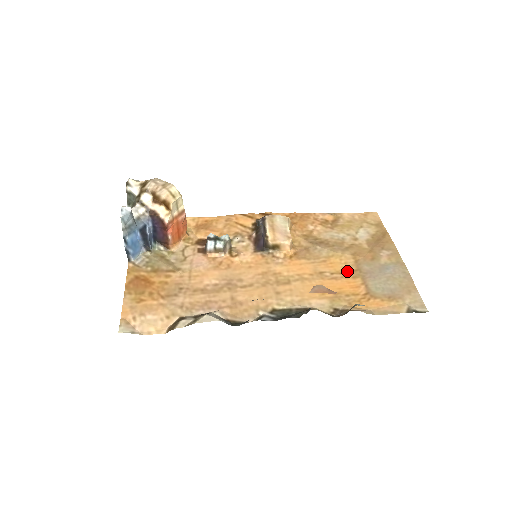
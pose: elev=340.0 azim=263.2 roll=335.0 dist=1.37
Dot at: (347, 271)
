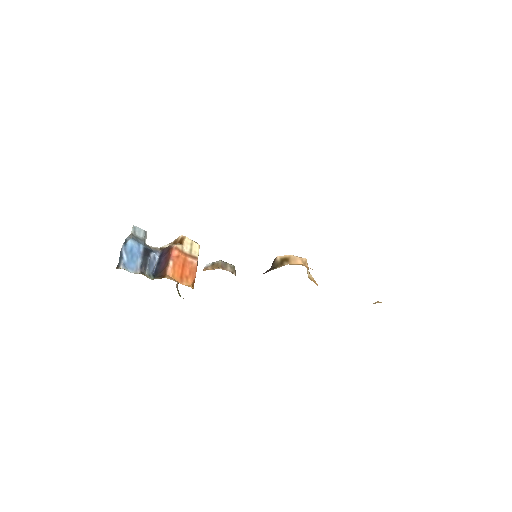
Dot at: occluded
